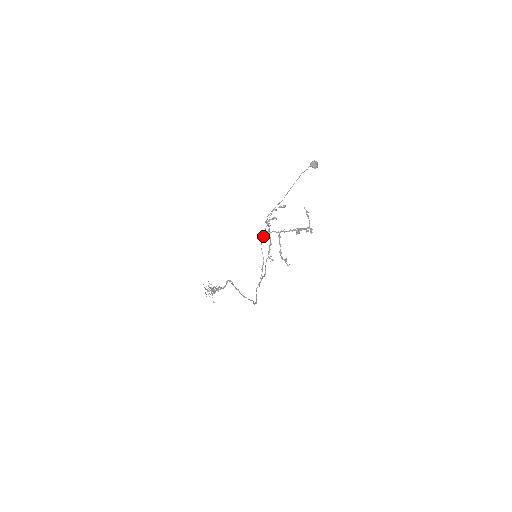
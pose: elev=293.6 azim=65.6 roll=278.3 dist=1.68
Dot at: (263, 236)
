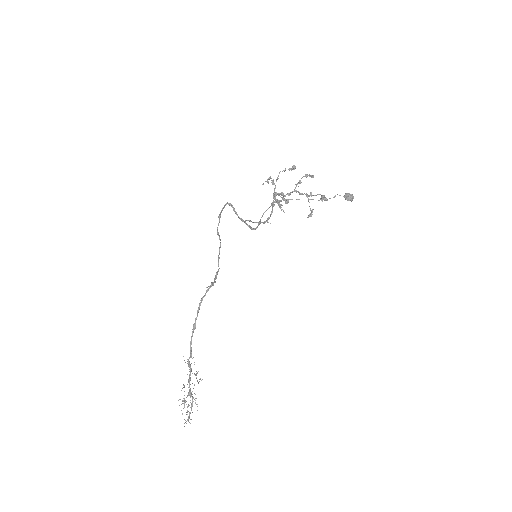
Dot at: (262, 184)
